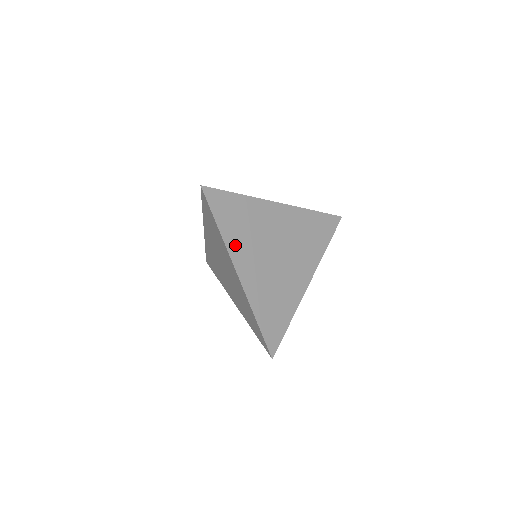
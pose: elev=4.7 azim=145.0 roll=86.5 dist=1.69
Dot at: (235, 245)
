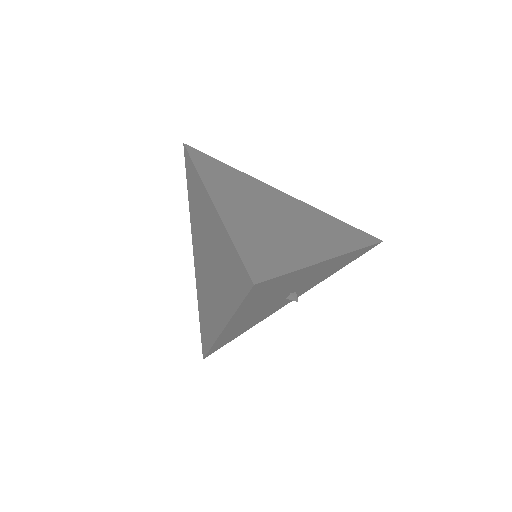
Dot at: (214, 182)
